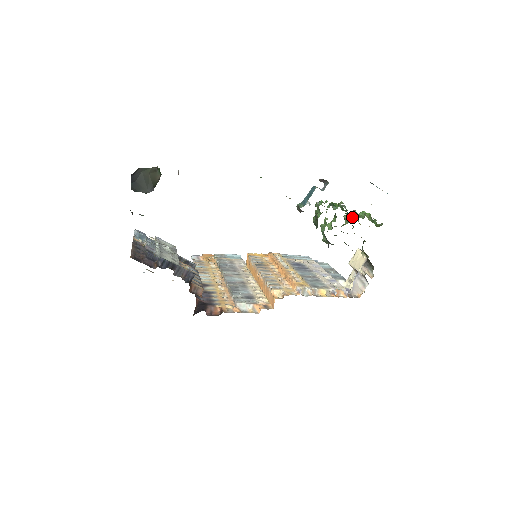
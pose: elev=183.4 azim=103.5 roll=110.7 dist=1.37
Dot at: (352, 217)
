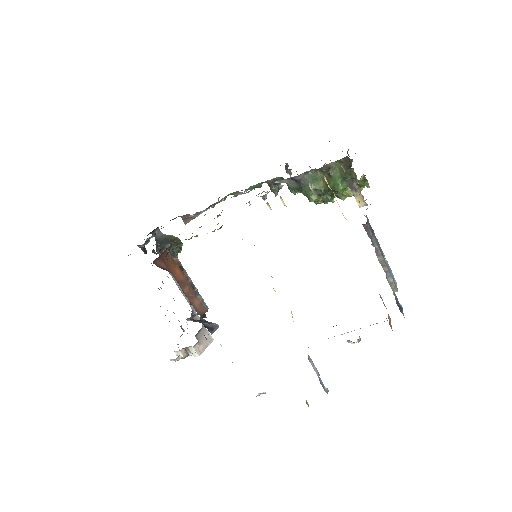
Dot at: occluded
